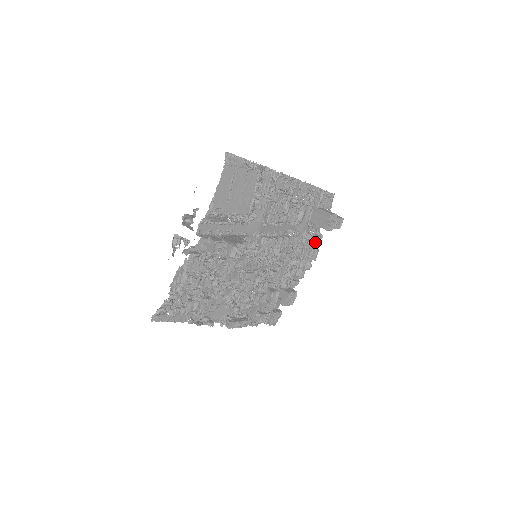
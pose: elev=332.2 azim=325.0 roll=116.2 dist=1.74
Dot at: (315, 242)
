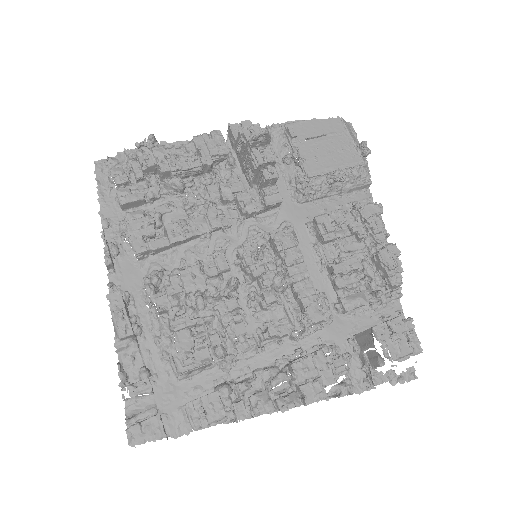
Dot at: (335, 368)
